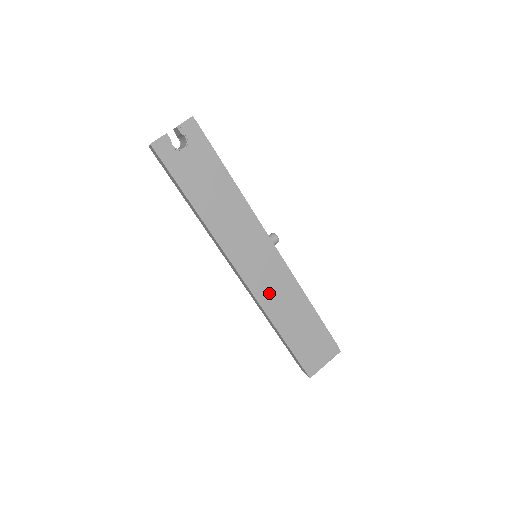
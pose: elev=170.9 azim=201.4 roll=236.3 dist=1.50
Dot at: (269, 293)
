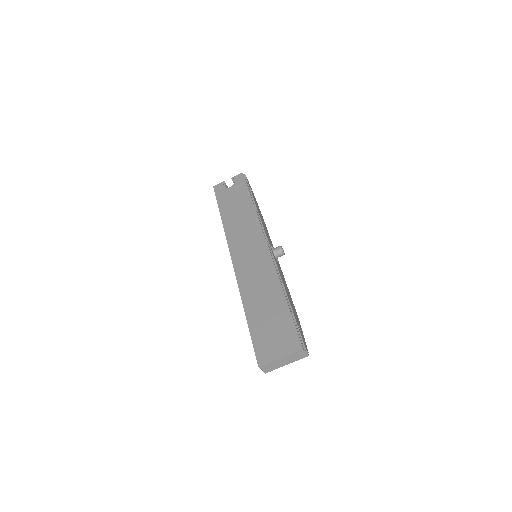
Dot at: (249, 277)
